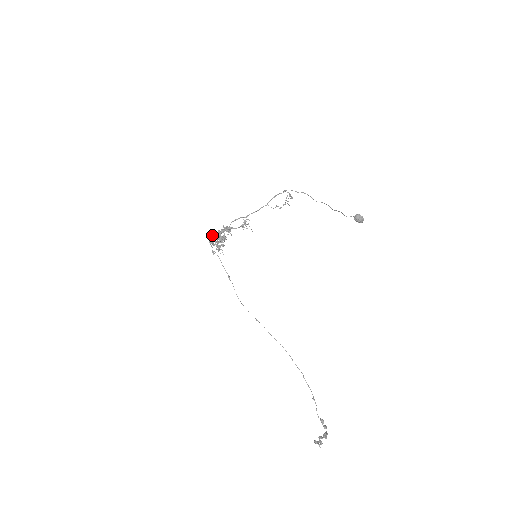
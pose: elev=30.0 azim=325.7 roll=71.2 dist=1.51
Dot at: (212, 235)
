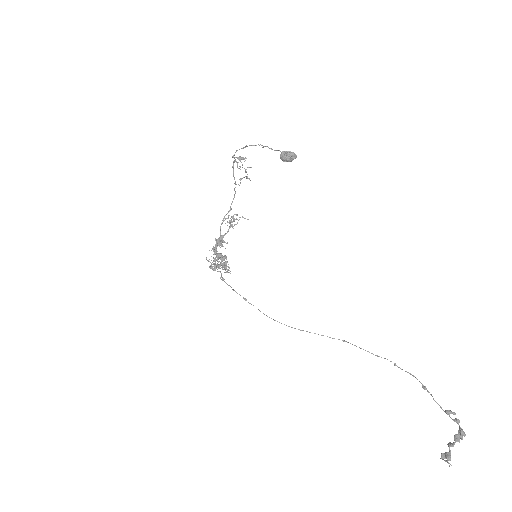
Dot at: occluded
